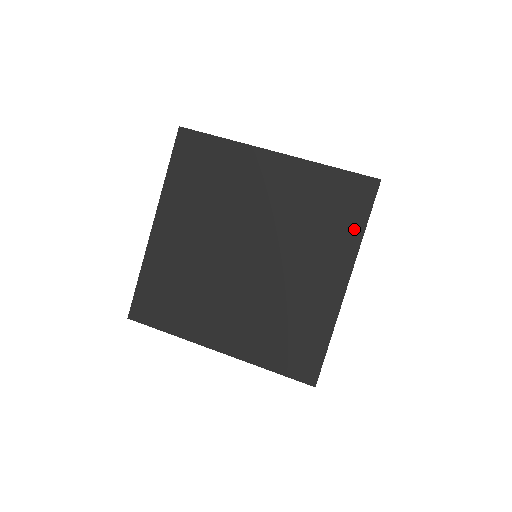
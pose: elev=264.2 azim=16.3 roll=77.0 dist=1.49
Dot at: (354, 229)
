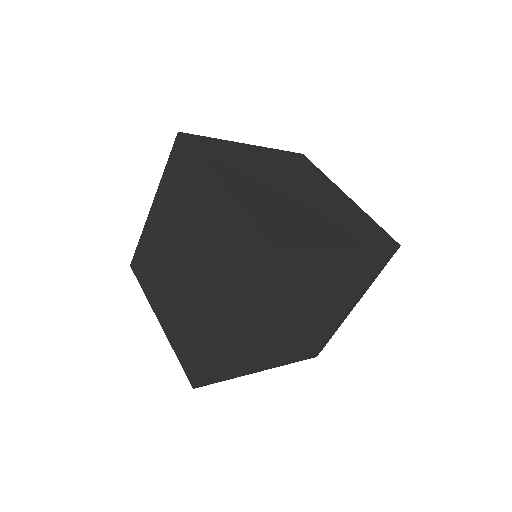
Dot at: (318, 172)
